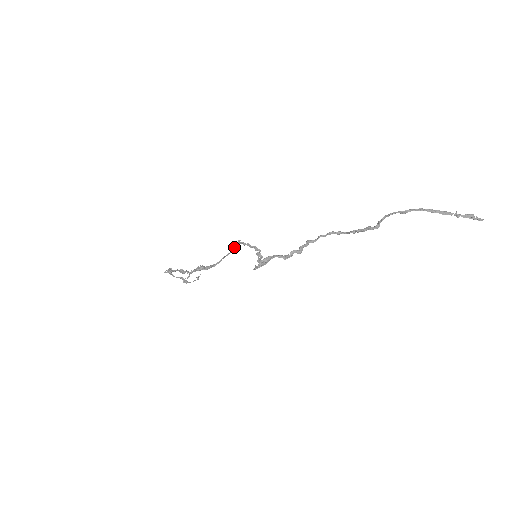
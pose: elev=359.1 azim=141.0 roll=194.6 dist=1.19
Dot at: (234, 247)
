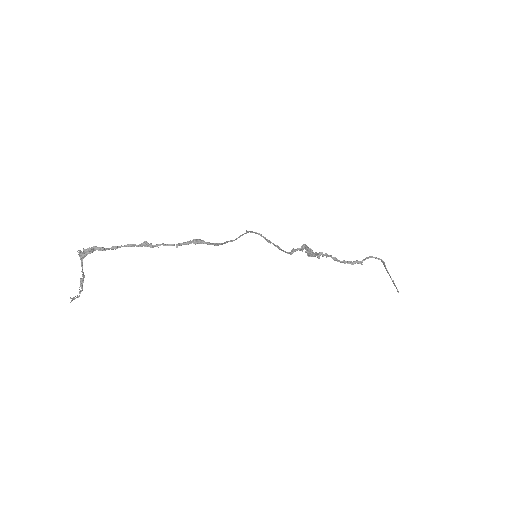
Dot at: (241, 235)
